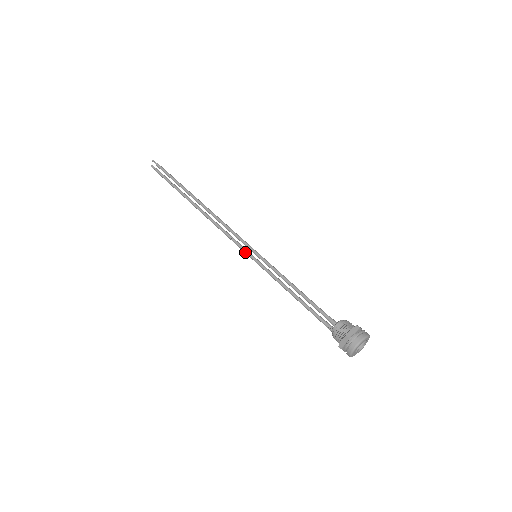
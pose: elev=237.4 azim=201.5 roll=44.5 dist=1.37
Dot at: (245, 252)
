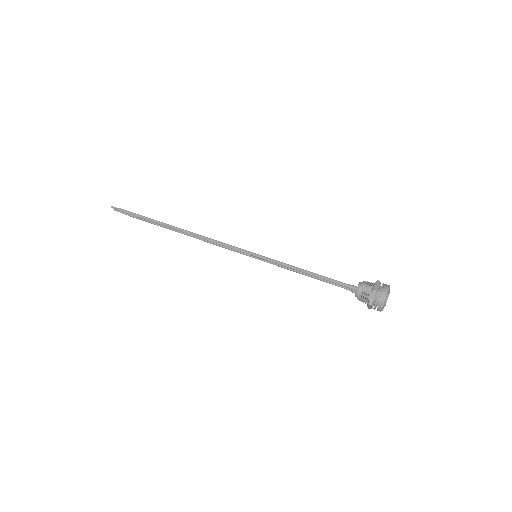
Dot at: occluded
